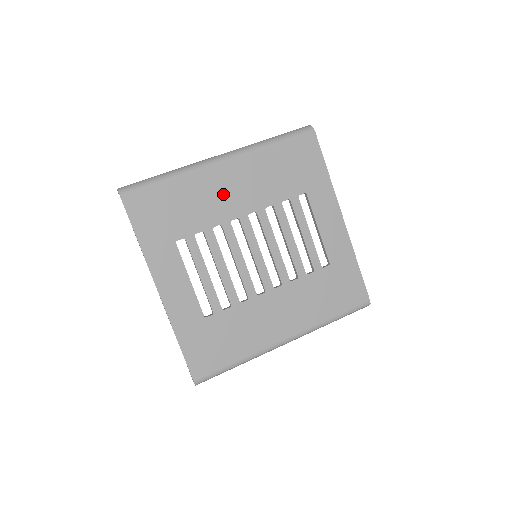
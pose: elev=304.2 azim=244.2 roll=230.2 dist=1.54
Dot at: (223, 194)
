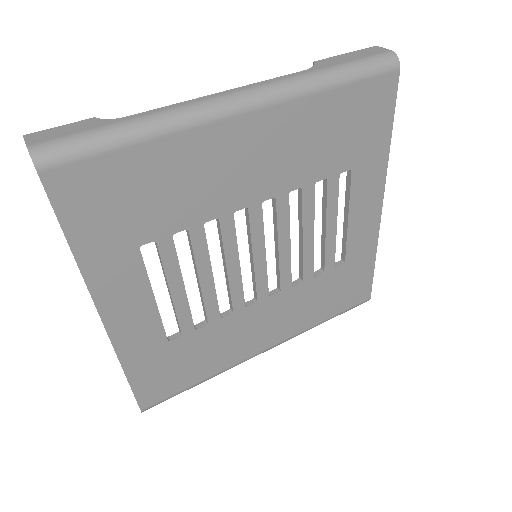
Dot at: (232, 169)
